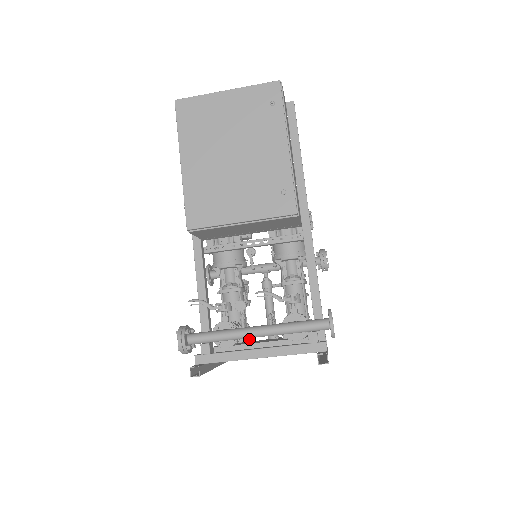
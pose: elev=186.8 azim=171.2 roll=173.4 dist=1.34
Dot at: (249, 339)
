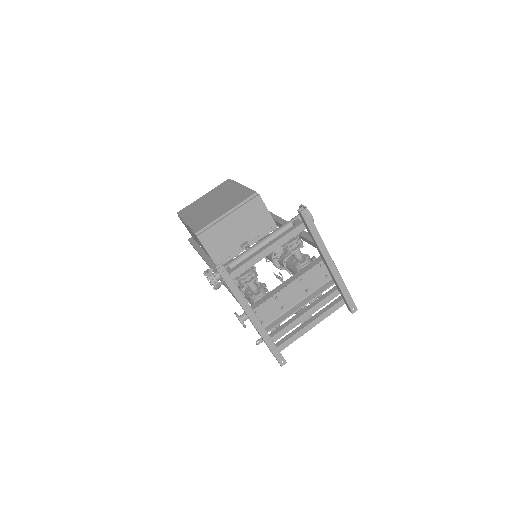
Dot at: occluded
